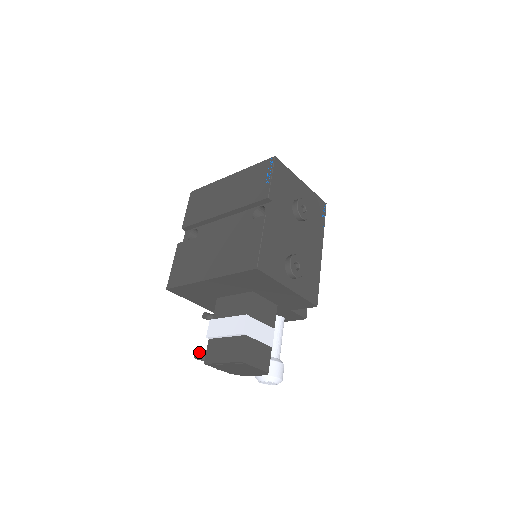
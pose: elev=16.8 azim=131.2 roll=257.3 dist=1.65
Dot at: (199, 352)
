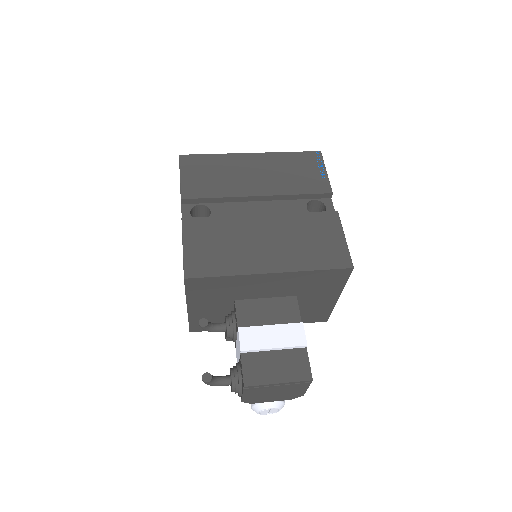
Dot at: (208, 373)
